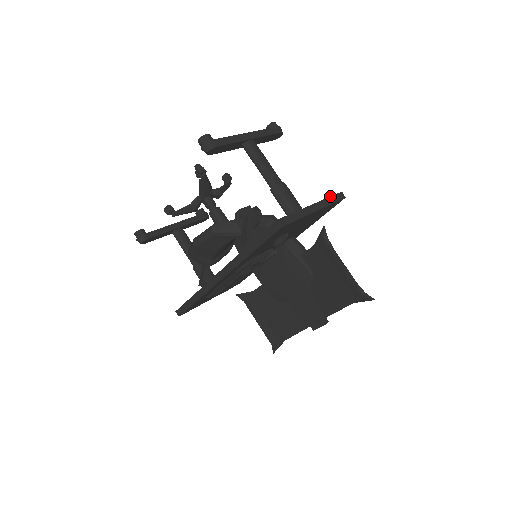
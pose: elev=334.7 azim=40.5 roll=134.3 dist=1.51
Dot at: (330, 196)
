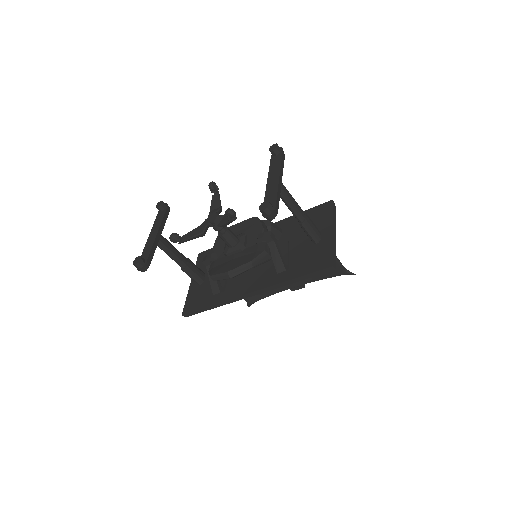
Dot at: (332, 211)
